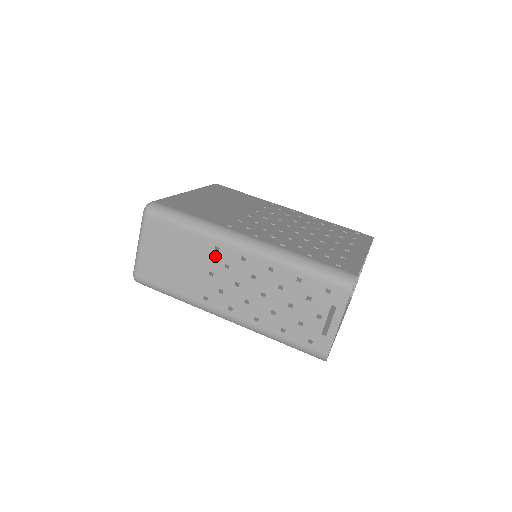
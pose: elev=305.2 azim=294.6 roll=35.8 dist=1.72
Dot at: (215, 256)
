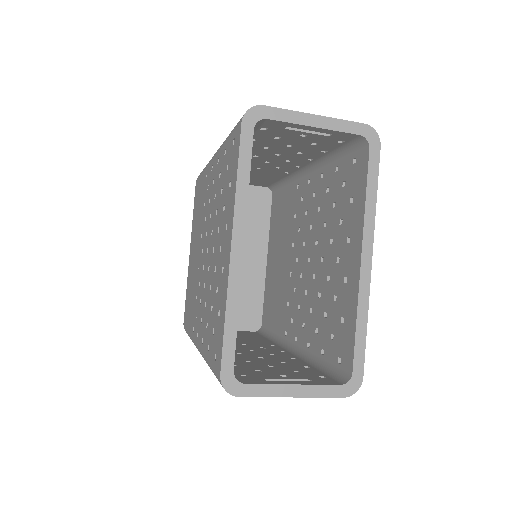
Dot at: occluded
